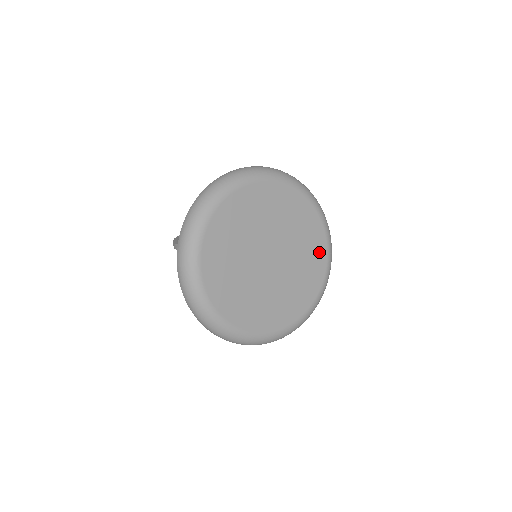
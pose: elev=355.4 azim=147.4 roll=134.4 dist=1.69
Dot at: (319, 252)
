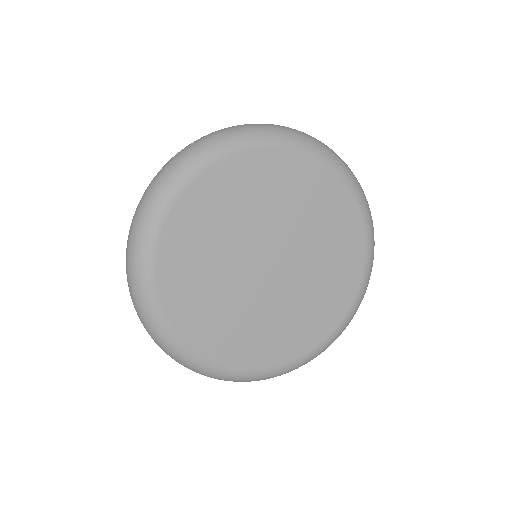
Dot at: (337, 304)
